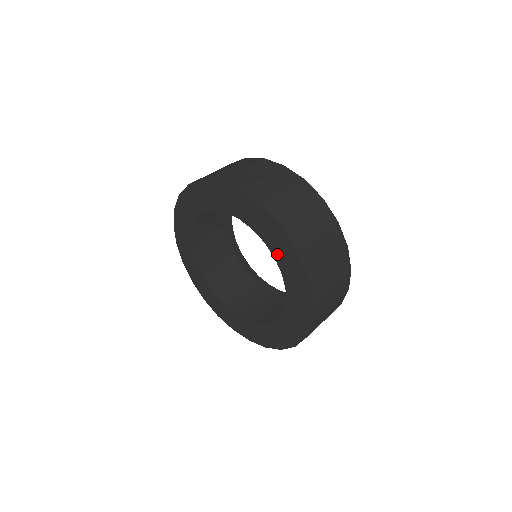
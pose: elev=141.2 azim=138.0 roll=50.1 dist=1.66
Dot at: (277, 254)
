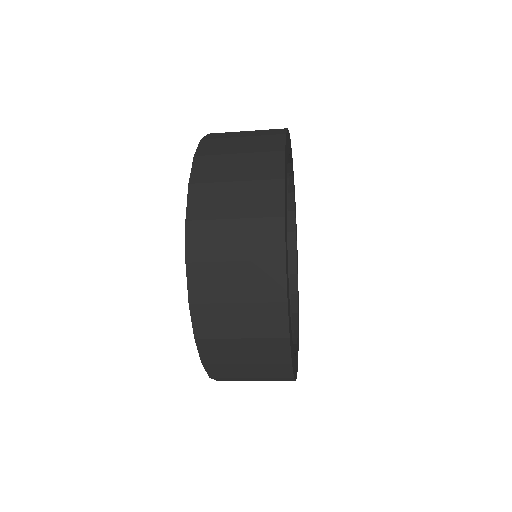
Dot at: occluded
